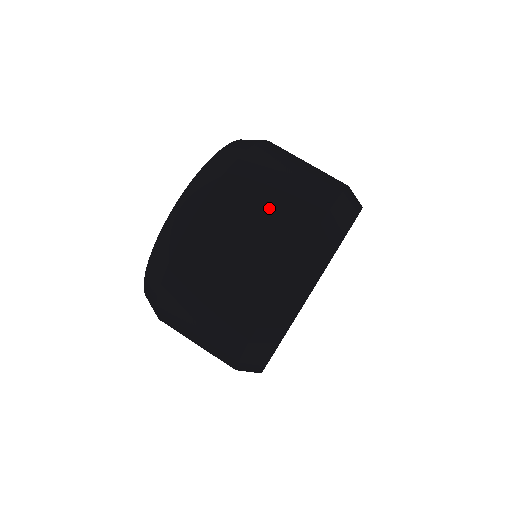
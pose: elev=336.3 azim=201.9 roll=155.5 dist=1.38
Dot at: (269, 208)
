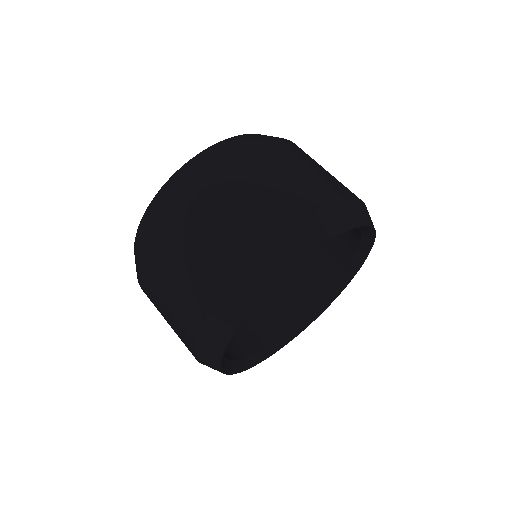
Dot at: (257, 192)
